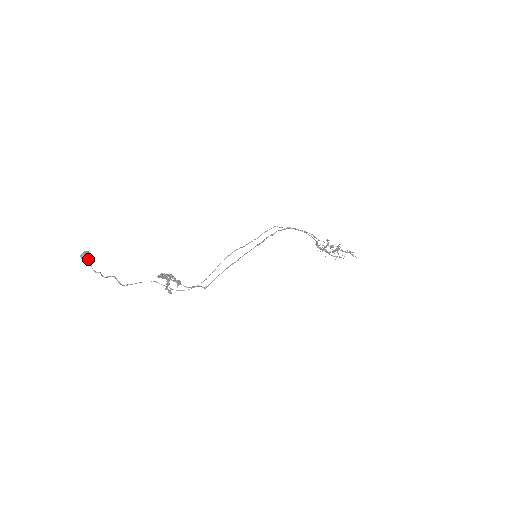
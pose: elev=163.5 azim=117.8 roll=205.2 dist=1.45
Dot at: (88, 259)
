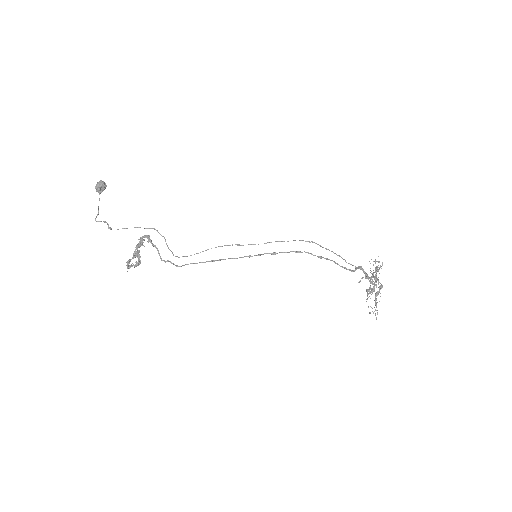
Dot at: (98, 192)
